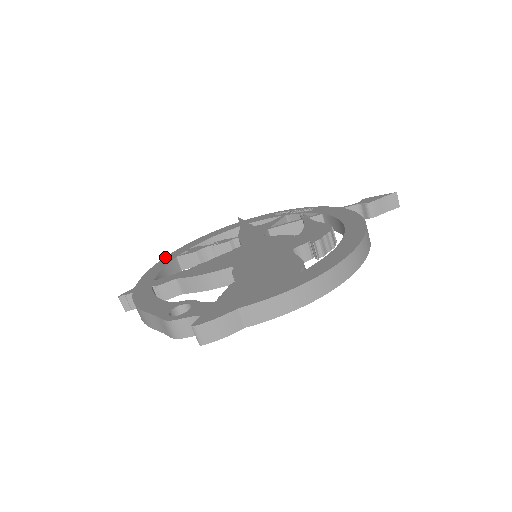
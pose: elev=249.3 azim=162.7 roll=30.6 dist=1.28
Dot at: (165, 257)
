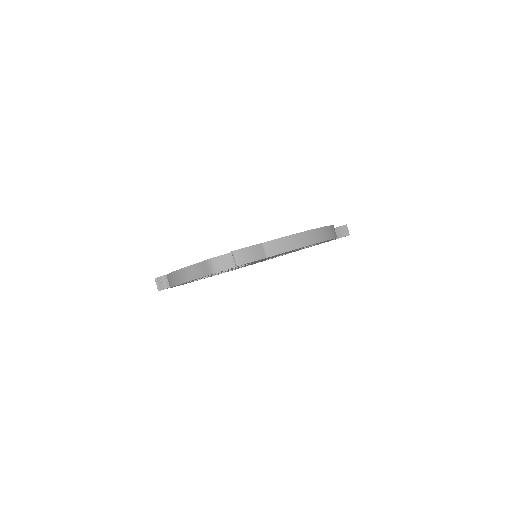
Dot at: occluded
